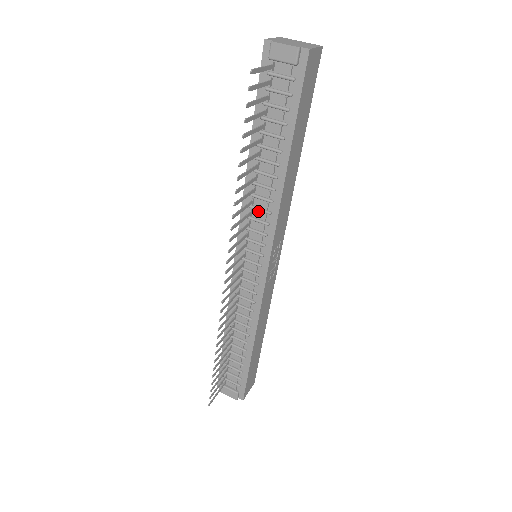
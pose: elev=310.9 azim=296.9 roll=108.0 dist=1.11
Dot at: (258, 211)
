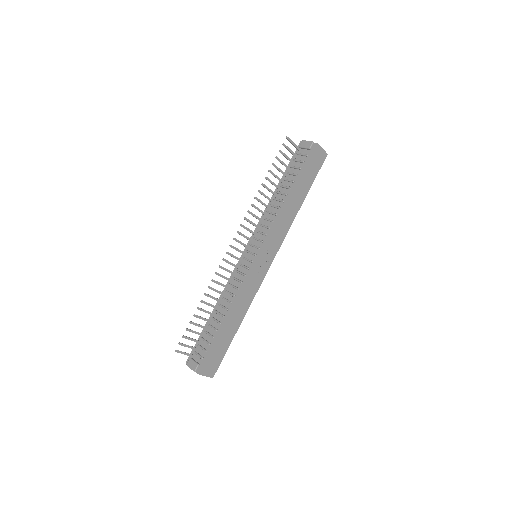
Dot at: (267, 221)
